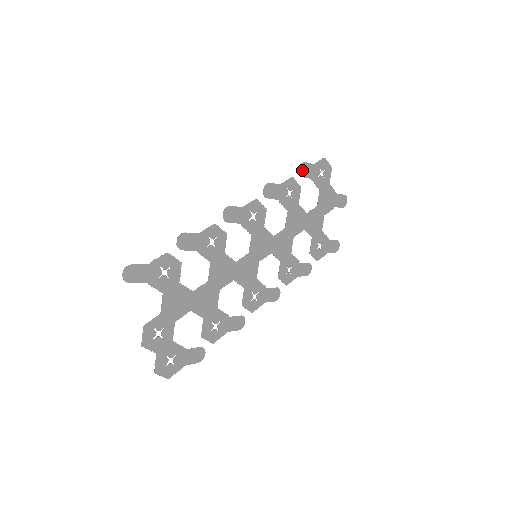
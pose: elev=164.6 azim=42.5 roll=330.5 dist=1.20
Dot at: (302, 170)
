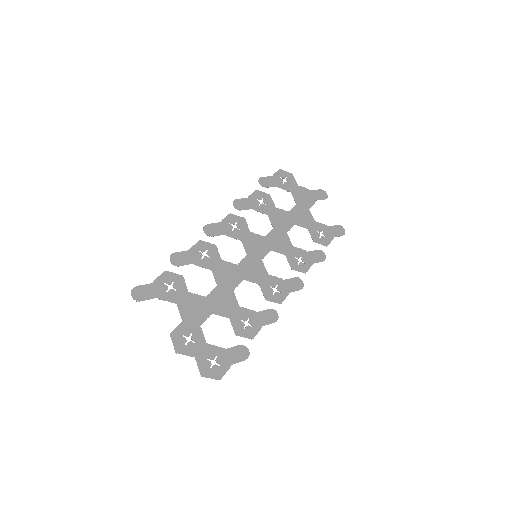
Dot at: (263, 183)
